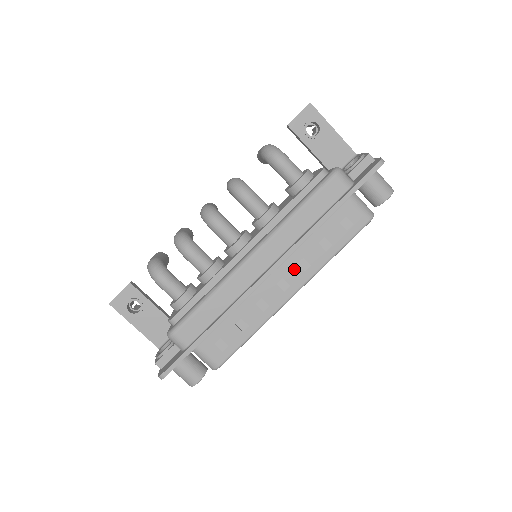
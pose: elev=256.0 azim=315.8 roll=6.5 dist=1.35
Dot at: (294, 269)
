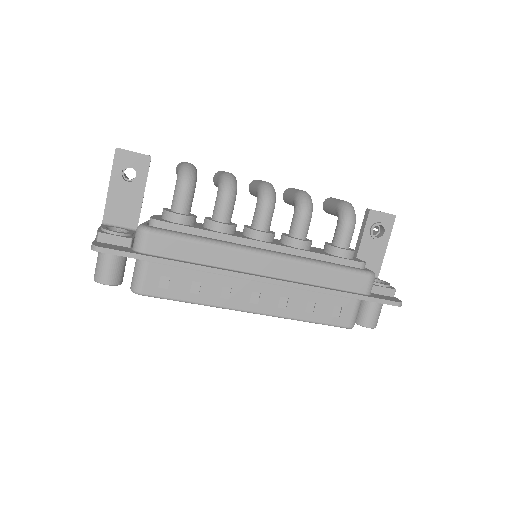
Dot at: (274, 297)
